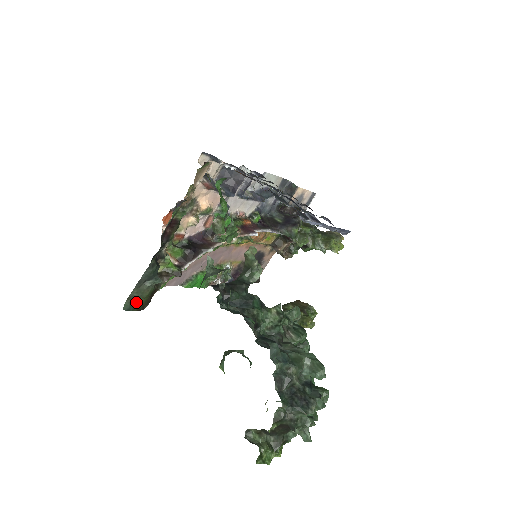
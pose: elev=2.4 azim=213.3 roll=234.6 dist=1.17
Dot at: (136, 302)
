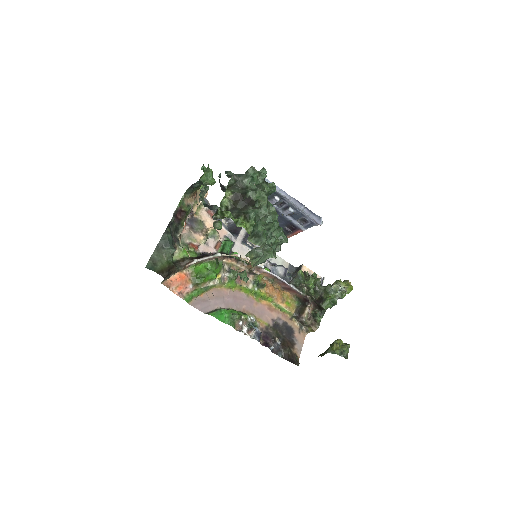
Dot at: (156, 265)
